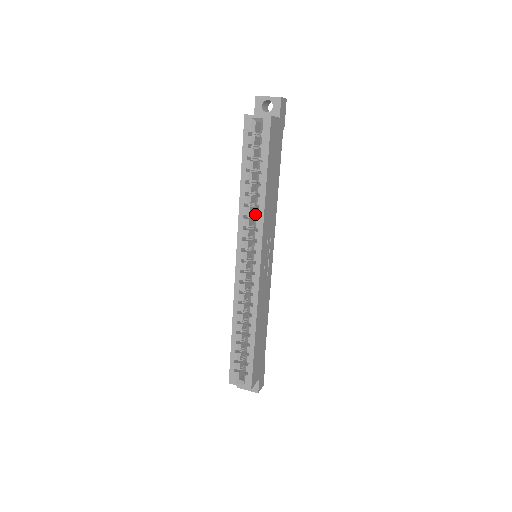
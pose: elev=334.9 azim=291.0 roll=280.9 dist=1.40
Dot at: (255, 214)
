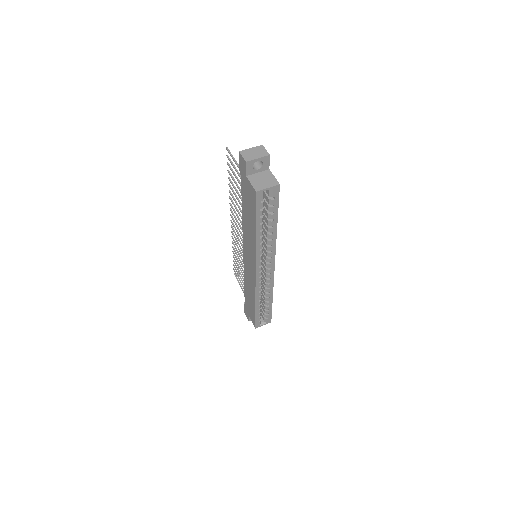
Dot at: (268, 244)
